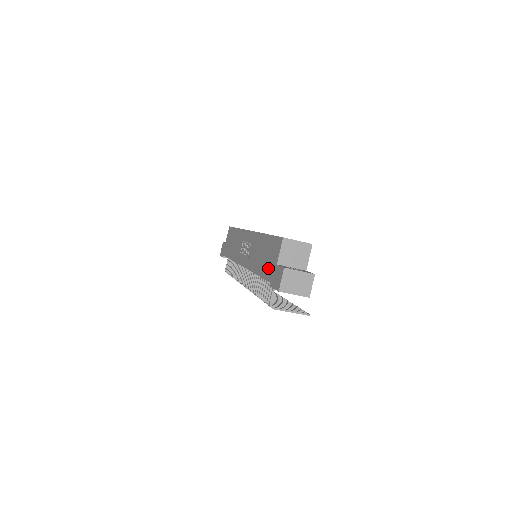
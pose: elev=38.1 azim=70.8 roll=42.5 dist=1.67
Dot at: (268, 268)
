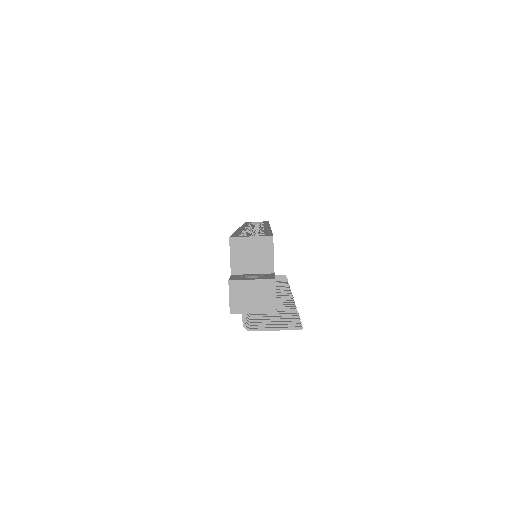
Dot at: occluded
